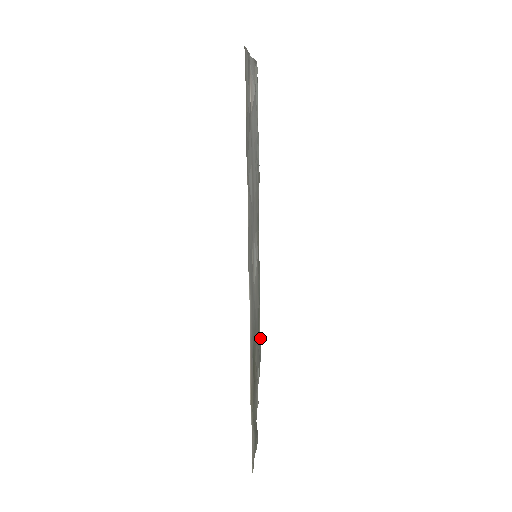
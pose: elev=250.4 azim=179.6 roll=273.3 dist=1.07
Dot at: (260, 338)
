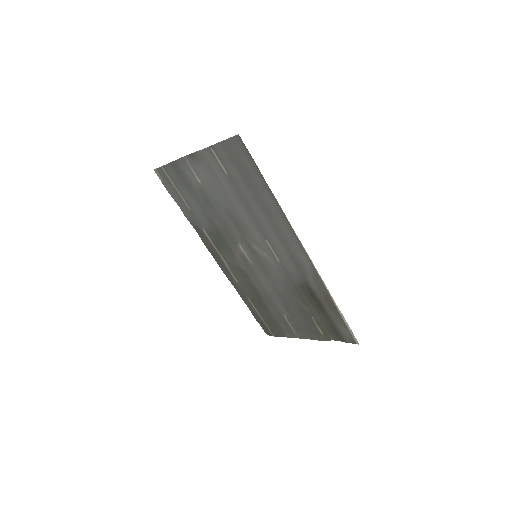
Dot at: (261, 323)
